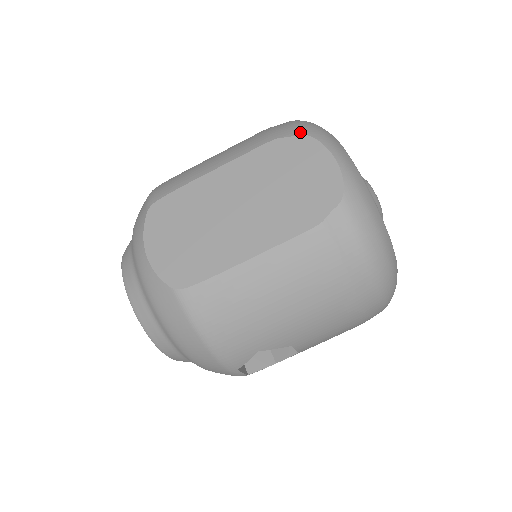
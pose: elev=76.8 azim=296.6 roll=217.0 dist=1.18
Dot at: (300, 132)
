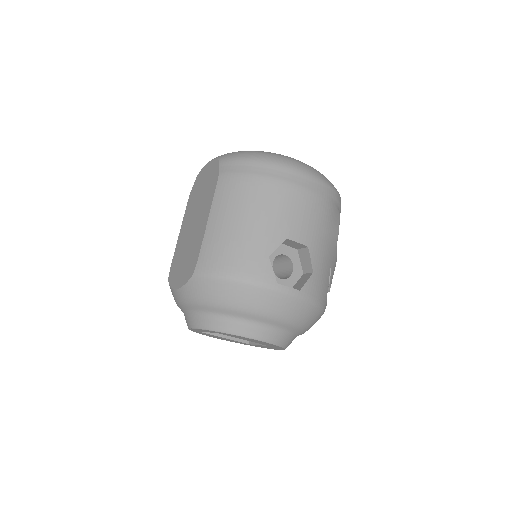
Dot at: occluded
